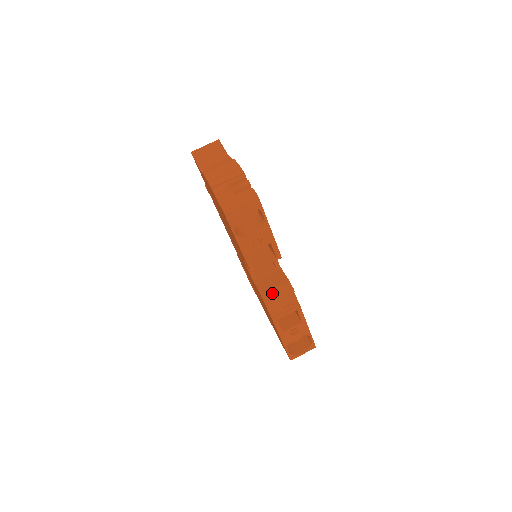
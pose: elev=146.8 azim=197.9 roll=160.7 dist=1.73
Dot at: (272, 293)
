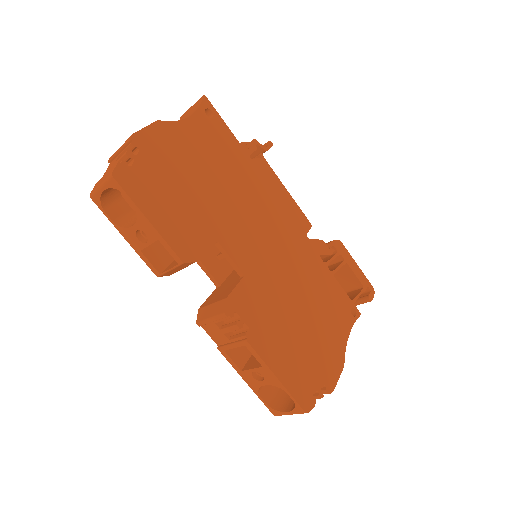
Dot at: (206, 311)
